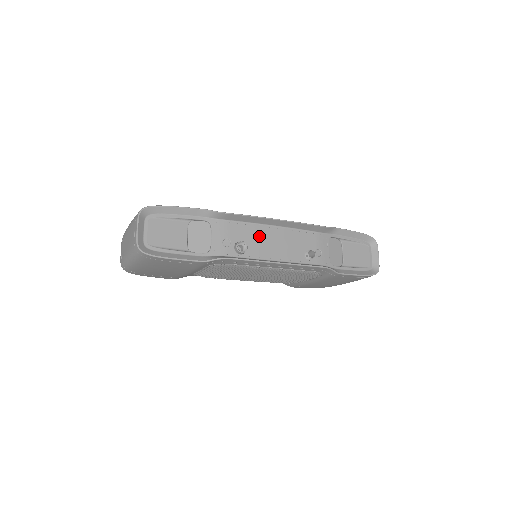
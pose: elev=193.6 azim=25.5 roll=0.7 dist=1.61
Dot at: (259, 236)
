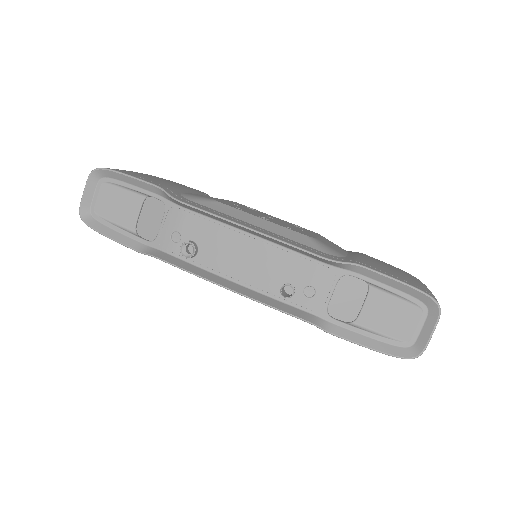
Dot at: (222, 241)
